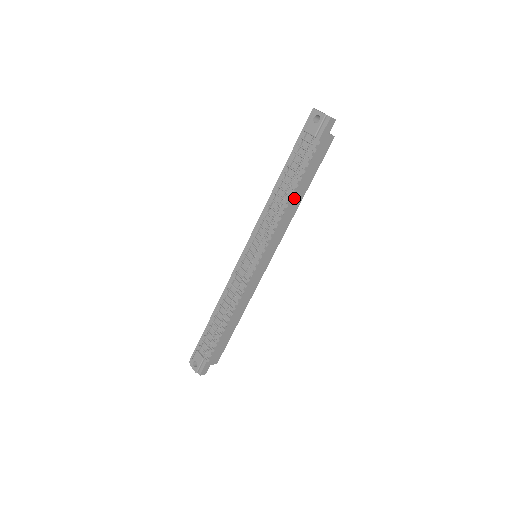
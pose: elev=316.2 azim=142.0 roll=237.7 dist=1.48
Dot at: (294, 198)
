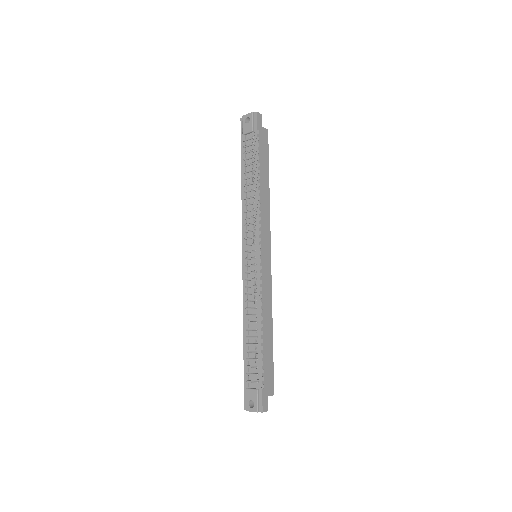
Dot at: (262, 186)
